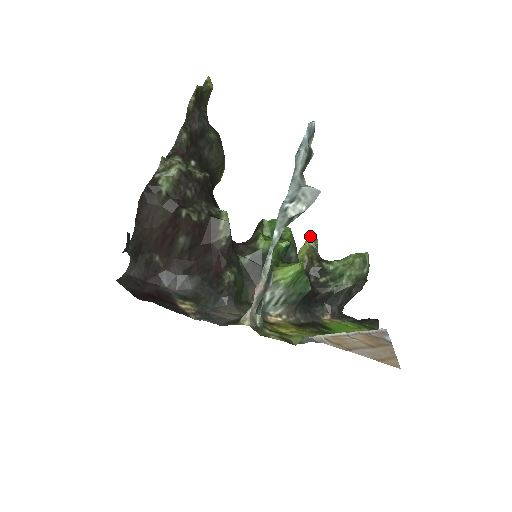
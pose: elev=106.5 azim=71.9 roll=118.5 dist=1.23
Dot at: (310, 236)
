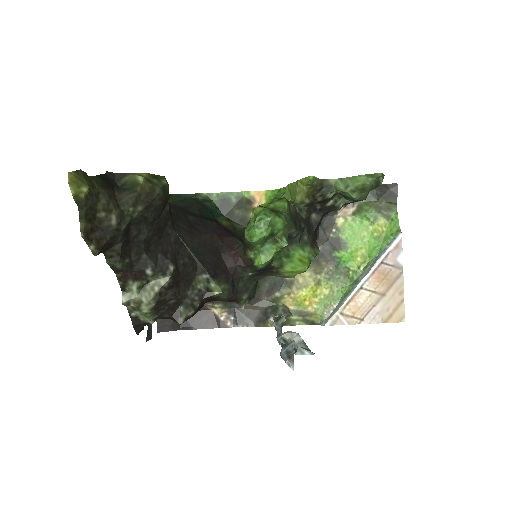
Dot at: (305, 183)
